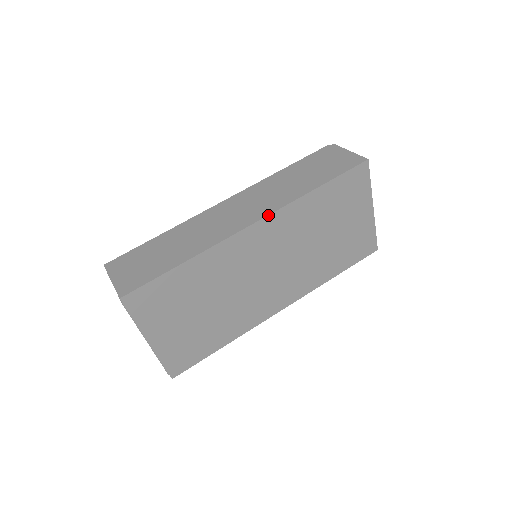
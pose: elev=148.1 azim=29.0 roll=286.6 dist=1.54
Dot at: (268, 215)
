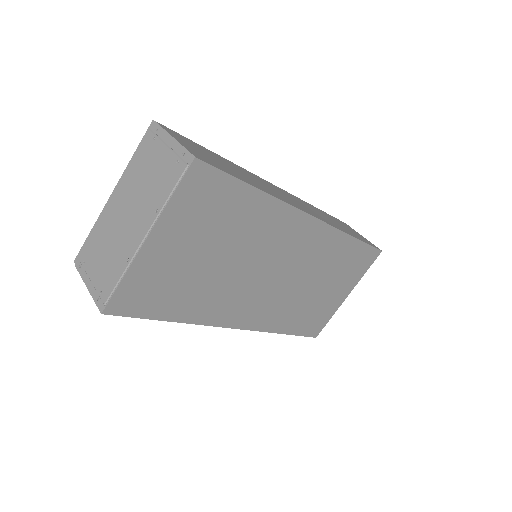
Dot at: (324, 222)
